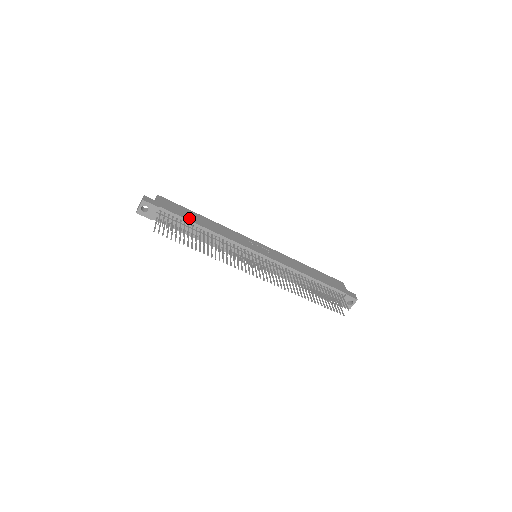
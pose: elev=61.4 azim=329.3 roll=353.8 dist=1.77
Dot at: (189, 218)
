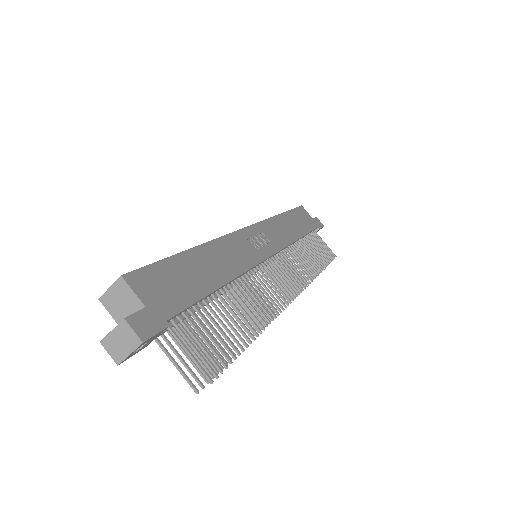
Dot at: (200, 288)
